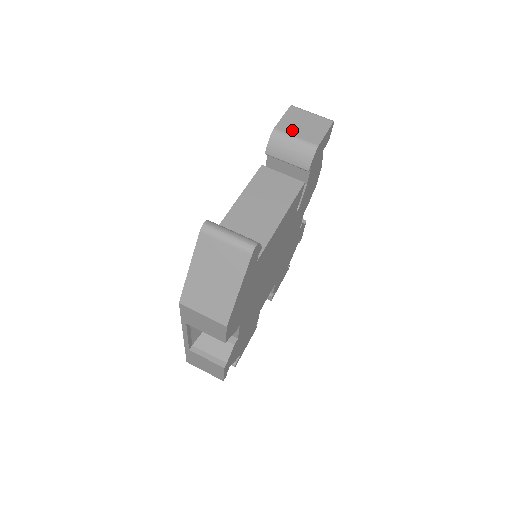
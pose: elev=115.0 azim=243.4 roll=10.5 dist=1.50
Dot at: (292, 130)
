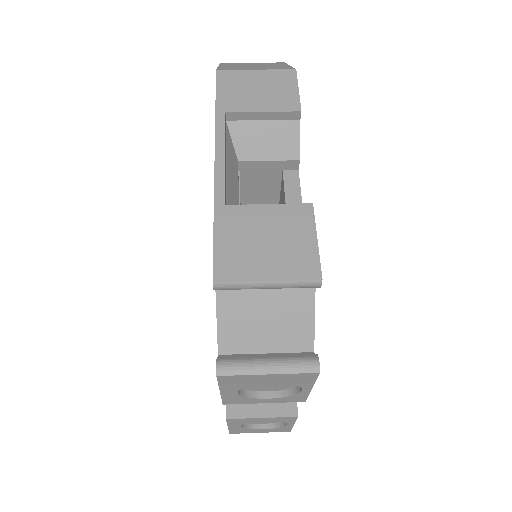
Dot at: occluded
